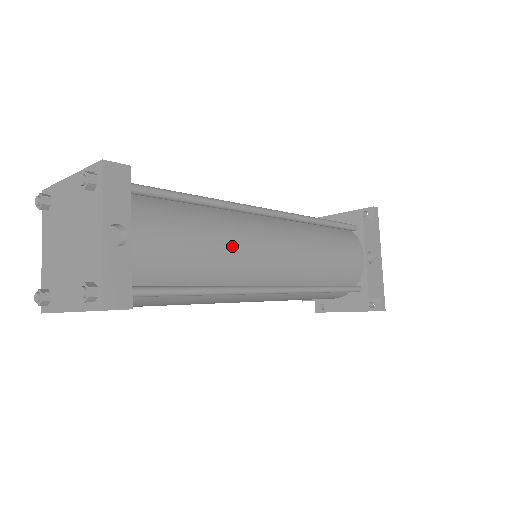
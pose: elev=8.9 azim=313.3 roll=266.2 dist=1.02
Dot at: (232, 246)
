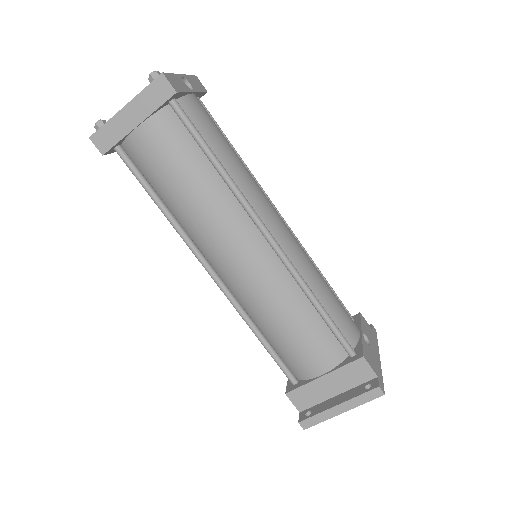
Dot at: (248, 173)
